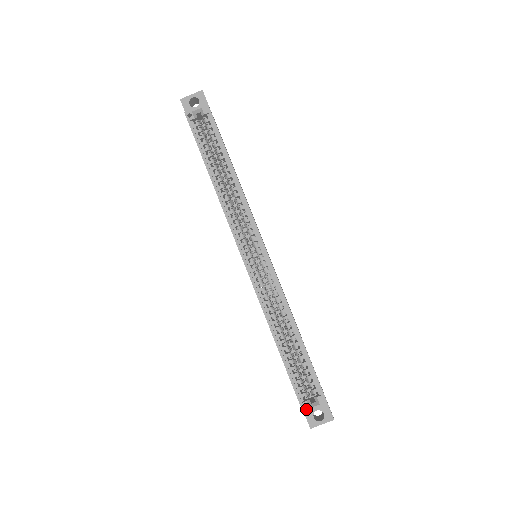
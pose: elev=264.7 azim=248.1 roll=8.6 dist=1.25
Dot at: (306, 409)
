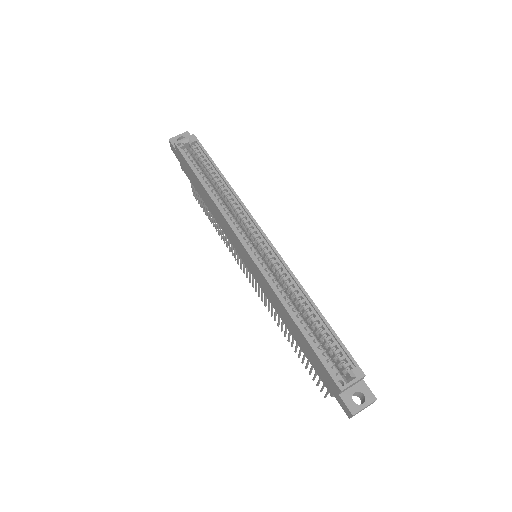
Dot at: (343, 386)
